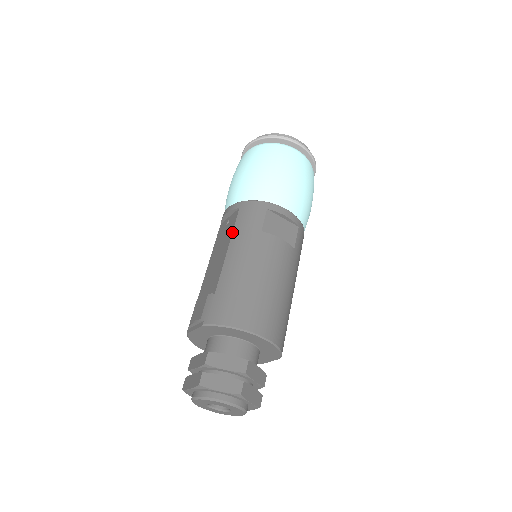
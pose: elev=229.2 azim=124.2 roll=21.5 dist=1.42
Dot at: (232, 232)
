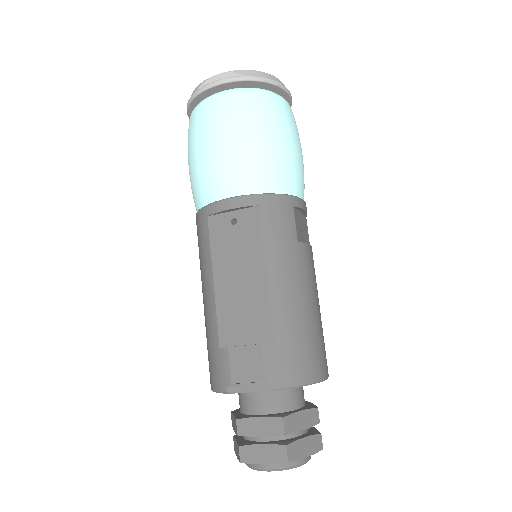
Dot at: (263, 246)
